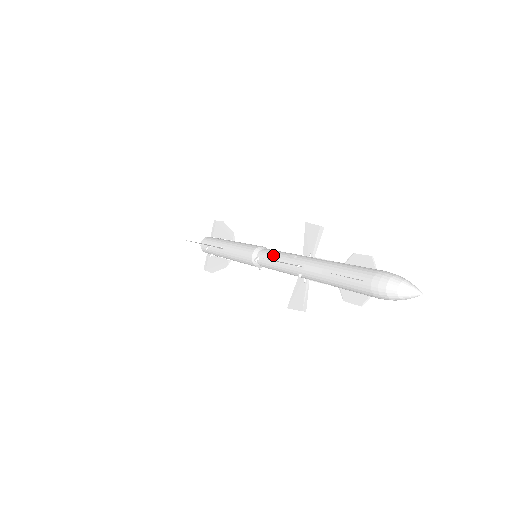
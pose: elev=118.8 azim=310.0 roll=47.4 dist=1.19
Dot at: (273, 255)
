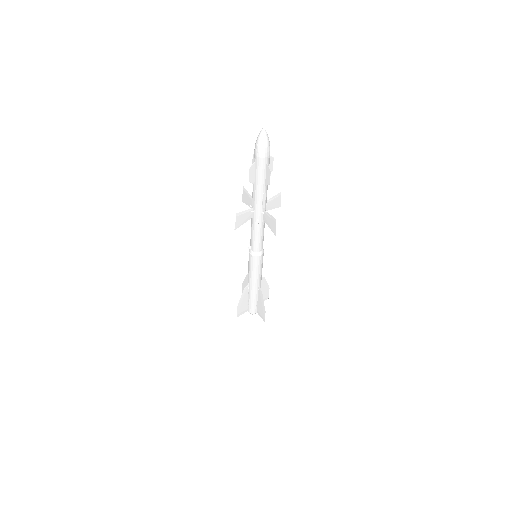
Dot at: occluded
